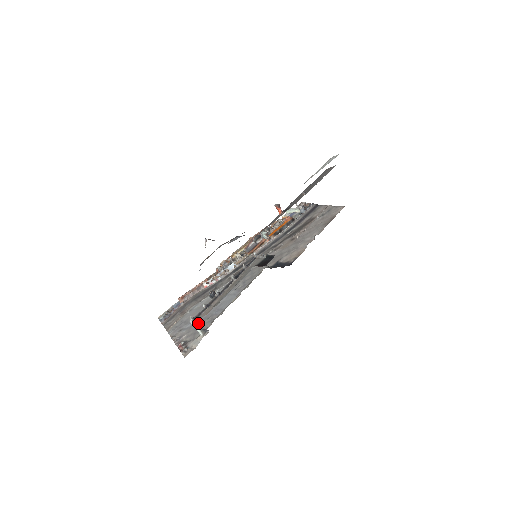
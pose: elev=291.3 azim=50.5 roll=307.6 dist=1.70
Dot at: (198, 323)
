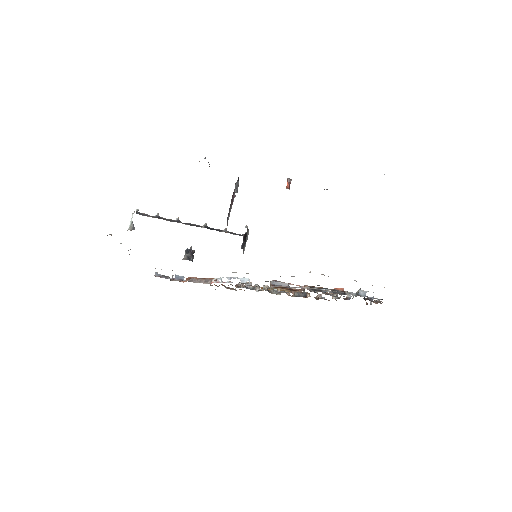
Dot at: occluded
